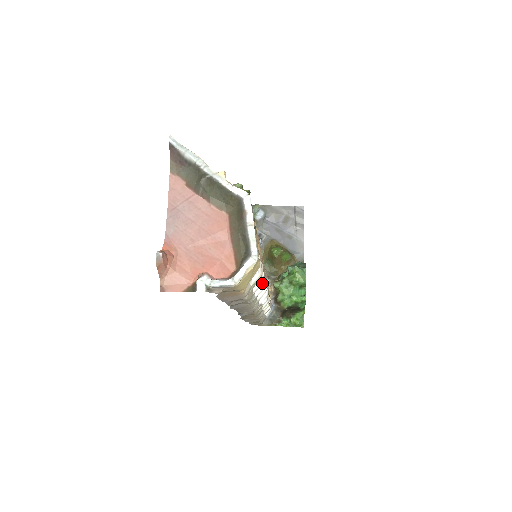
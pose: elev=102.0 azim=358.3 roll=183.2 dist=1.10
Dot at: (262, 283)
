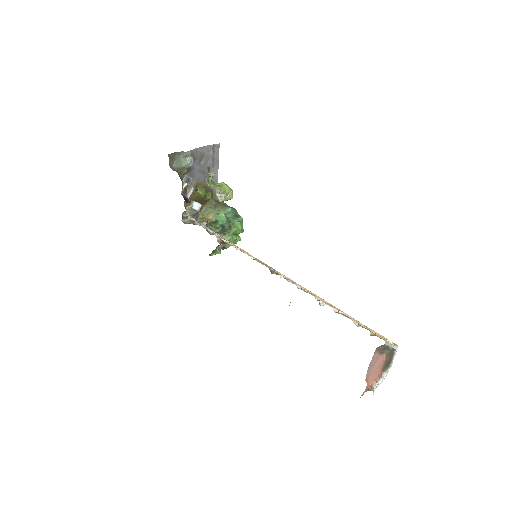
Dot at: occluded
